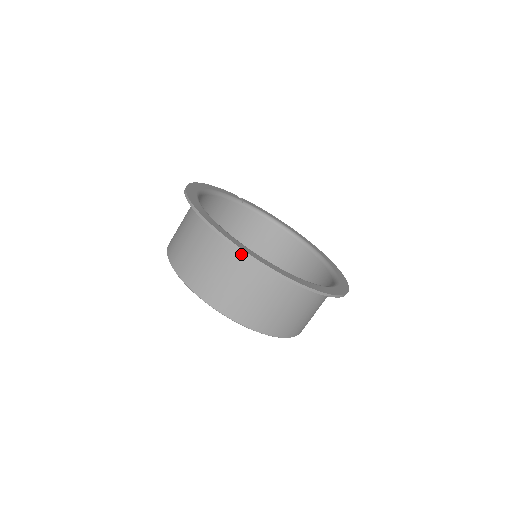
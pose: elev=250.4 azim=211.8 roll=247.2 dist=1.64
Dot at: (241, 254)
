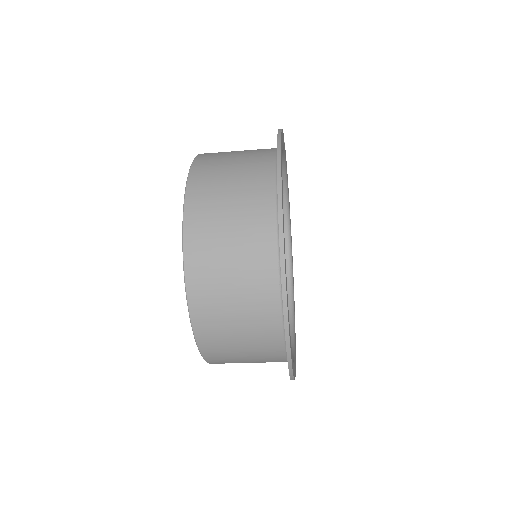
Dot at: (278, 332)
